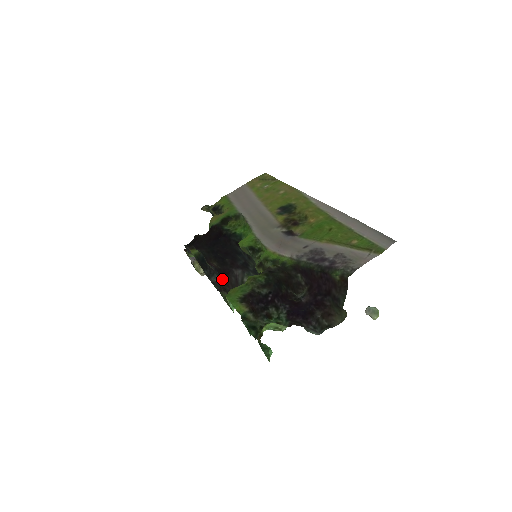
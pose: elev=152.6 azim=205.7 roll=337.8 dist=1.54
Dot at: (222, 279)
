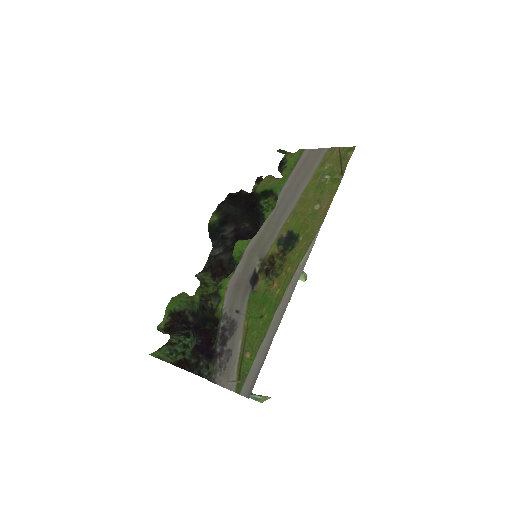
Dot at: occluded
